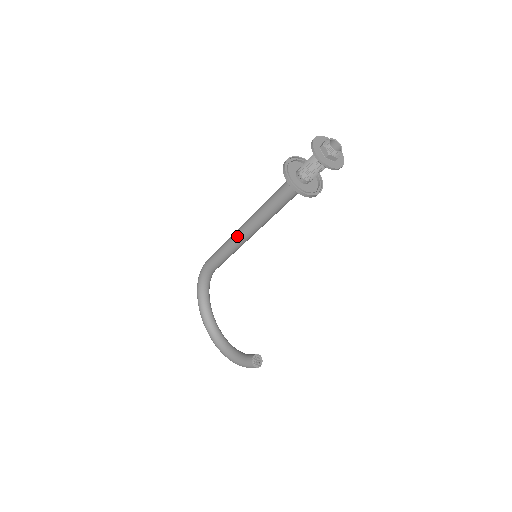
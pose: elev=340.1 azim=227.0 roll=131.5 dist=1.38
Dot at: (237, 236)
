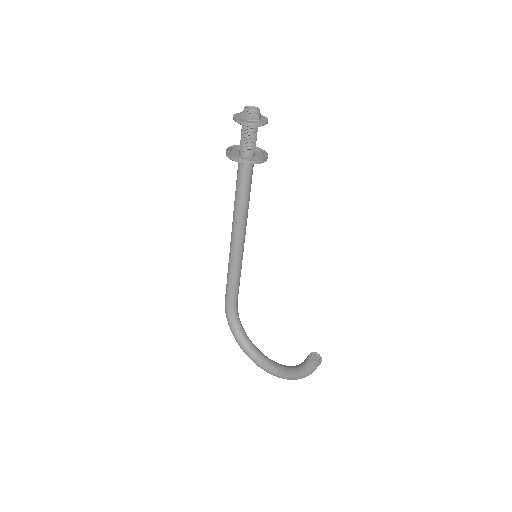
Dot at: (232, 250)
